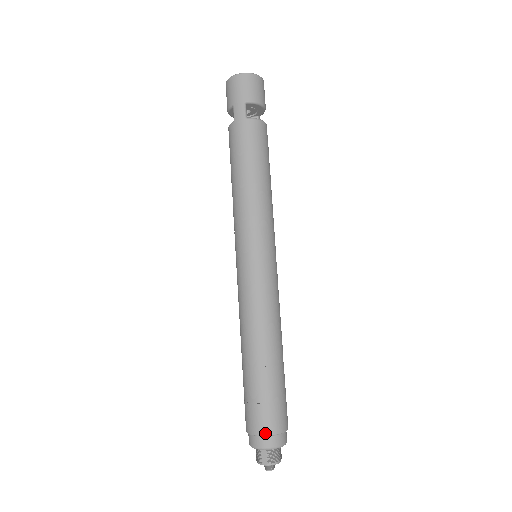
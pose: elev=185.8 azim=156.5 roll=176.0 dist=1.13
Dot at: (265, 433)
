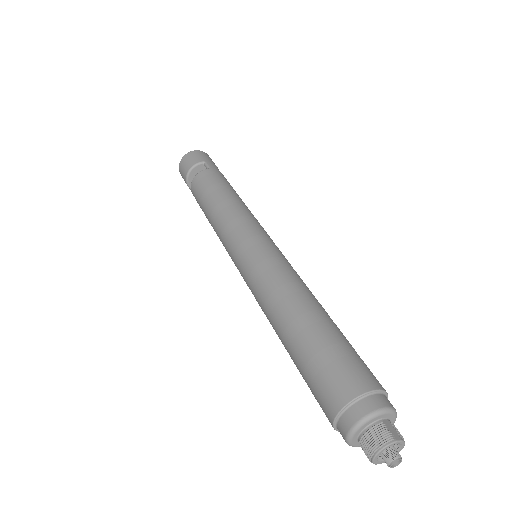
Dot at: (382, 387)
